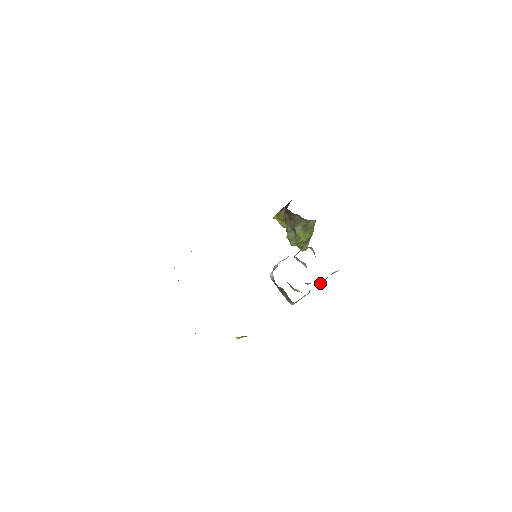
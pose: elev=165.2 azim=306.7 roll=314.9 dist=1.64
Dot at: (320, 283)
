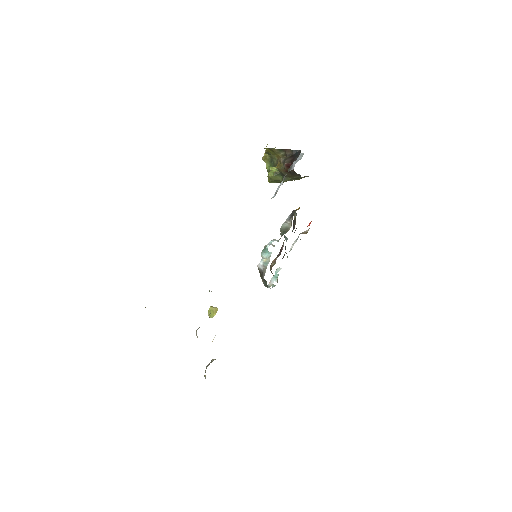
Dot at: occluded
